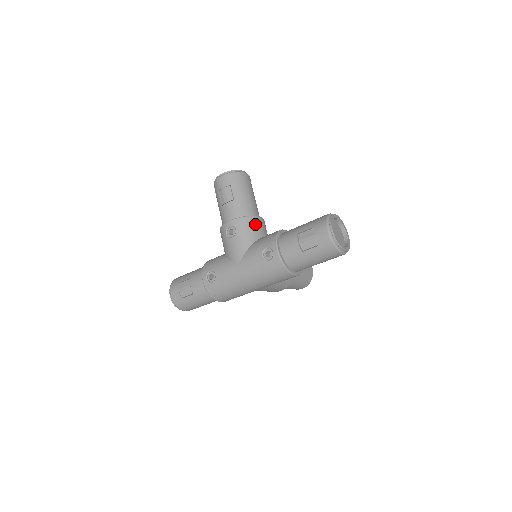
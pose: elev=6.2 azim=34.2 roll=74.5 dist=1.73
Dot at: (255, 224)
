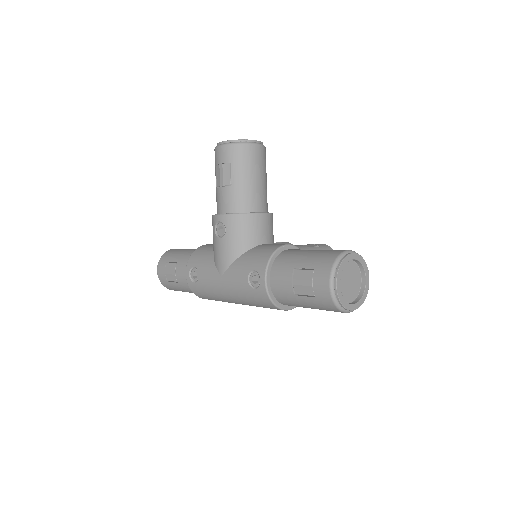
Dot at: (253, 225)
